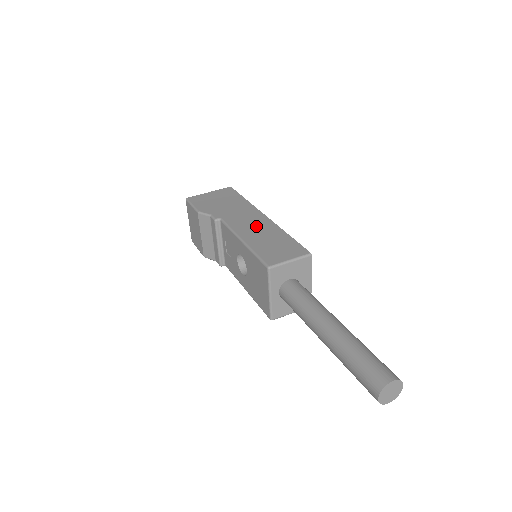
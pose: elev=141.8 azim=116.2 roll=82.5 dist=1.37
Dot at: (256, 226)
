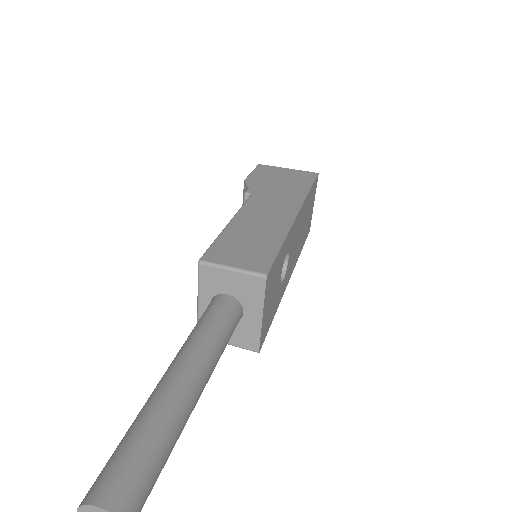
Dot at: (268, 217)
